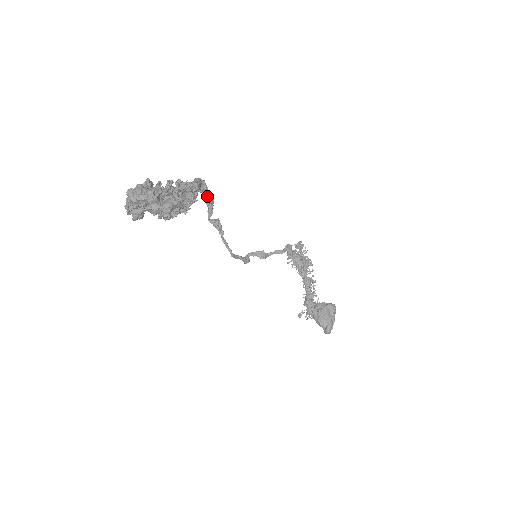
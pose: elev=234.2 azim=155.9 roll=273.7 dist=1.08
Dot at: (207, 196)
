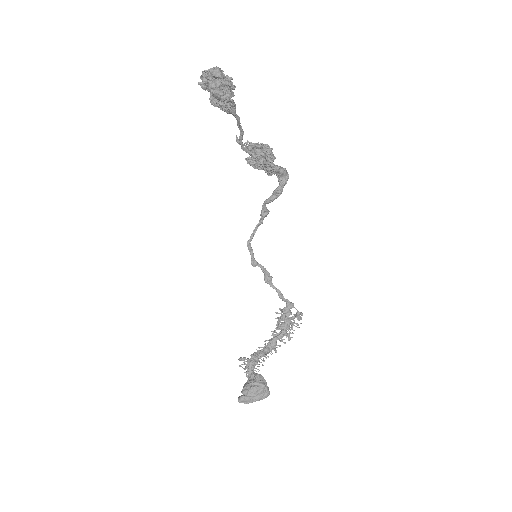
Dot at: (279, 187)
